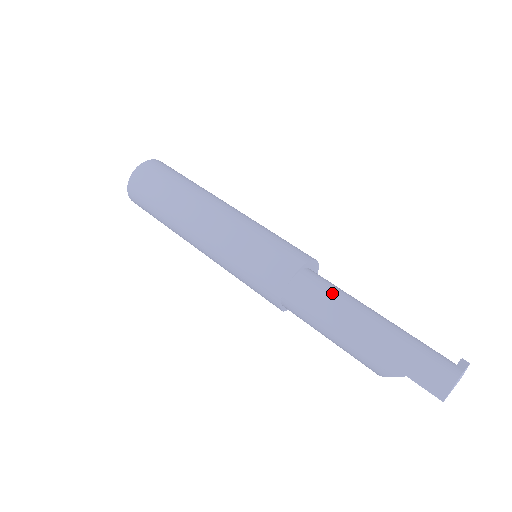
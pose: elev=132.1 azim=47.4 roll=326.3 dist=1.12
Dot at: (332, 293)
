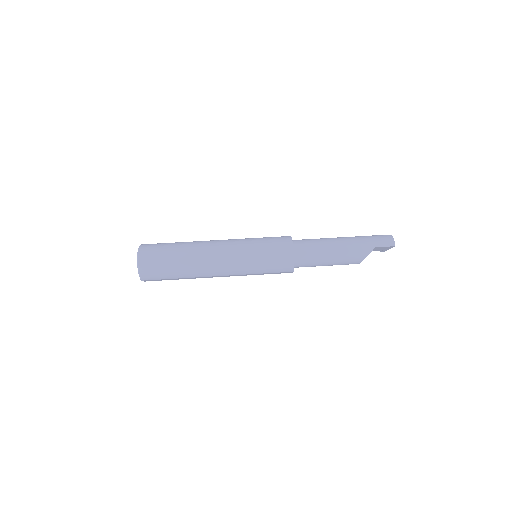
Dot at: (316, 239)
